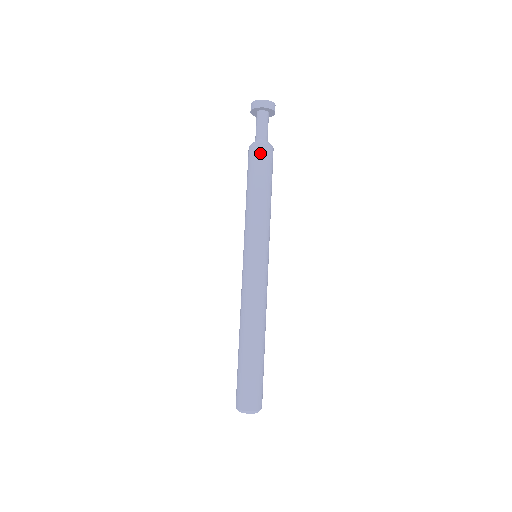
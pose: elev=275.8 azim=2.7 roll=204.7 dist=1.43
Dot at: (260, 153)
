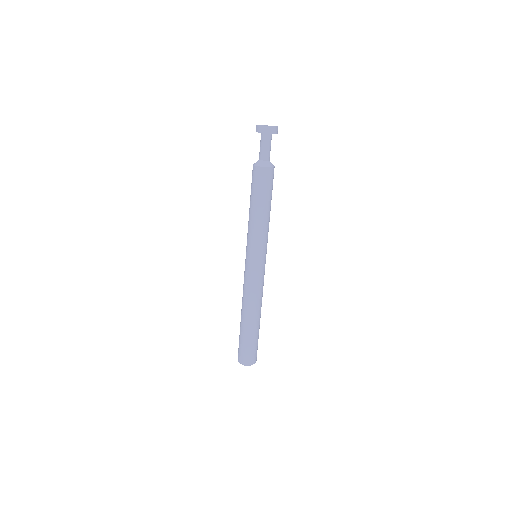
Dot at: (263, 176)
